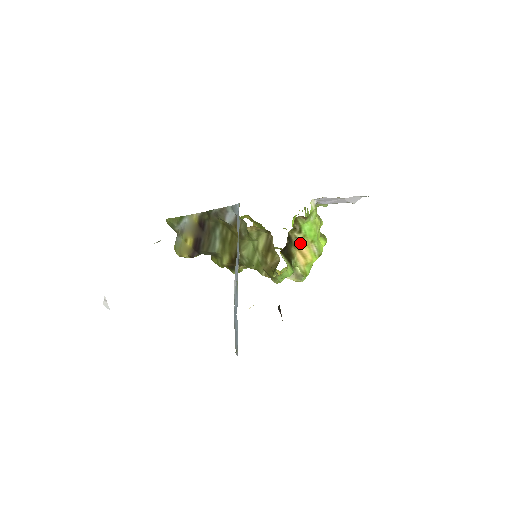
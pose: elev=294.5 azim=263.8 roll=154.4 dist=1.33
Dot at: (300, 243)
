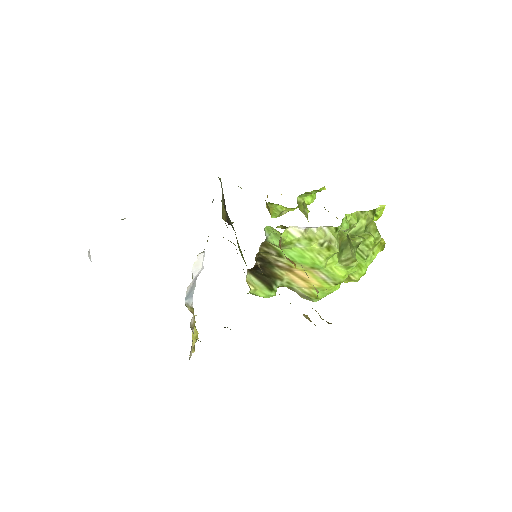
Dot at: (289, 266)
